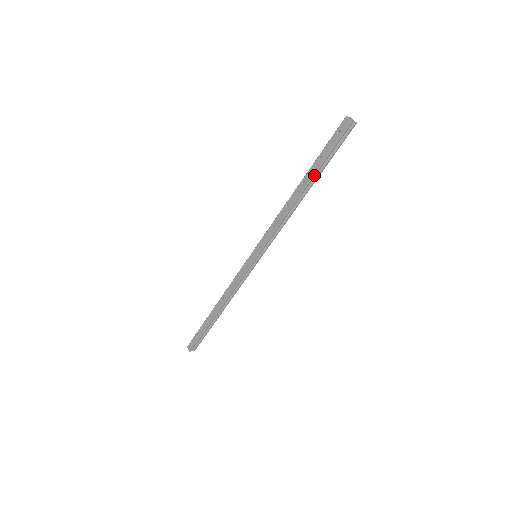
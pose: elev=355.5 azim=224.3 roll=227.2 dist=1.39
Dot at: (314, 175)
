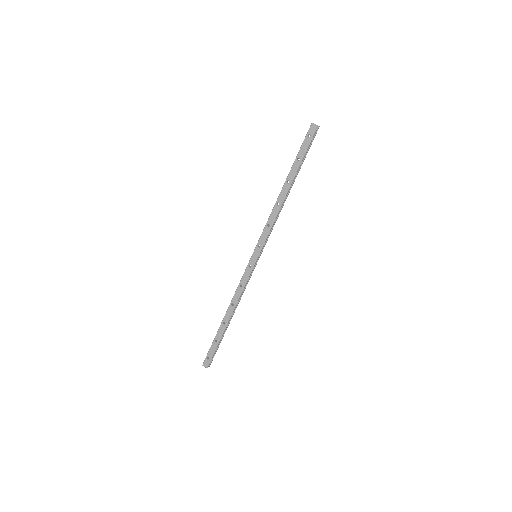
Dot at: (296, 174)
